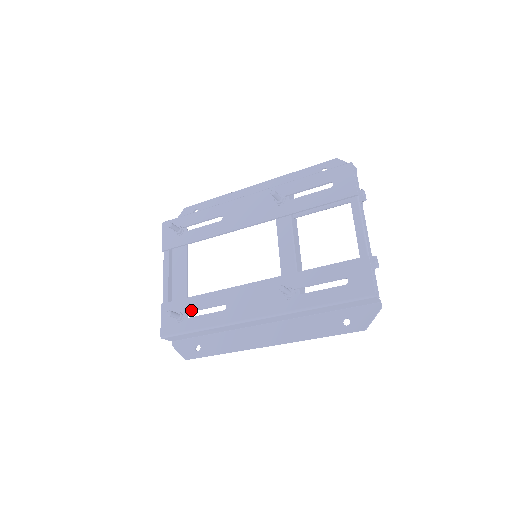
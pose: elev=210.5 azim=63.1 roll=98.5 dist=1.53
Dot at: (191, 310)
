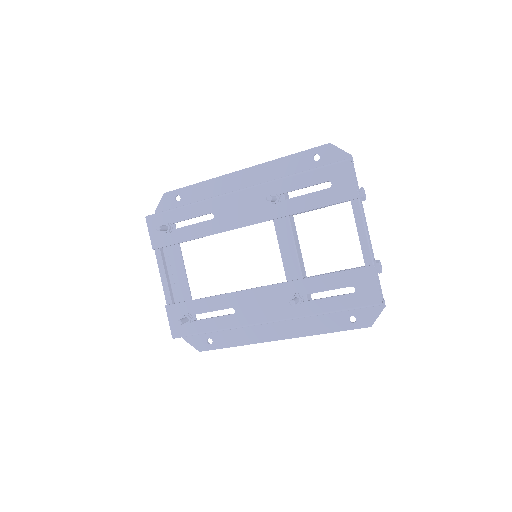
Dot at: (199, 313)
